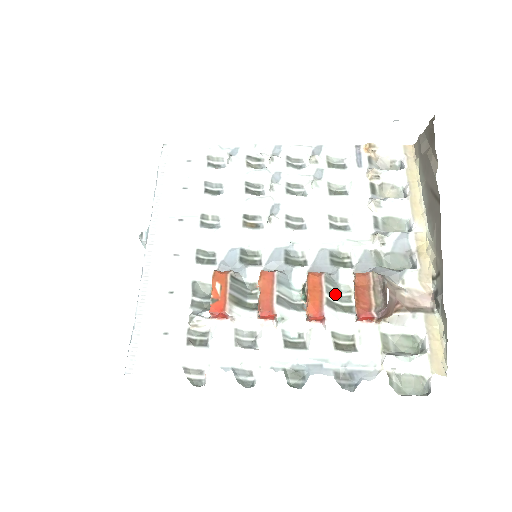
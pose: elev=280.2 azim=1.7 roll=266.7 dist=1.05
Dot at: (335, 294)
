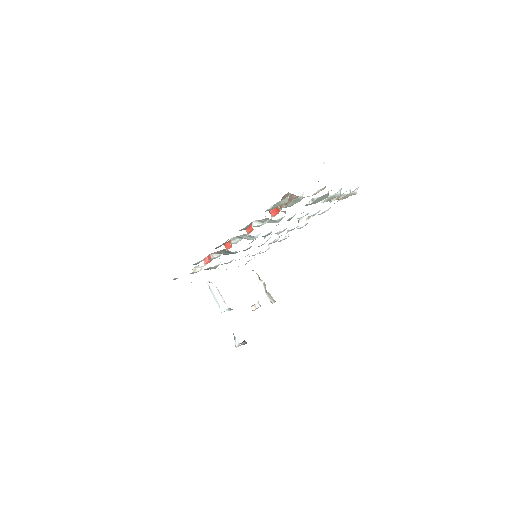
Dot at: (270, 222)
